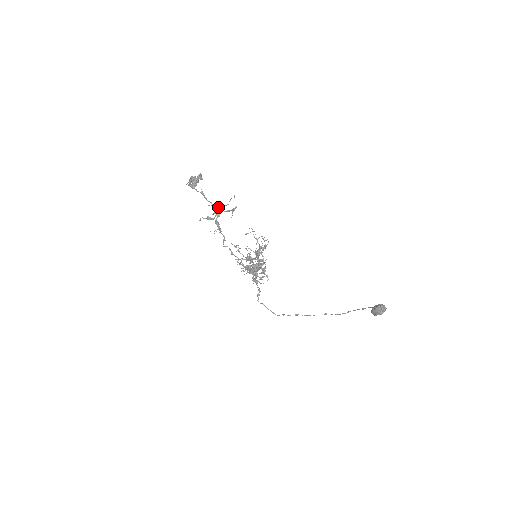
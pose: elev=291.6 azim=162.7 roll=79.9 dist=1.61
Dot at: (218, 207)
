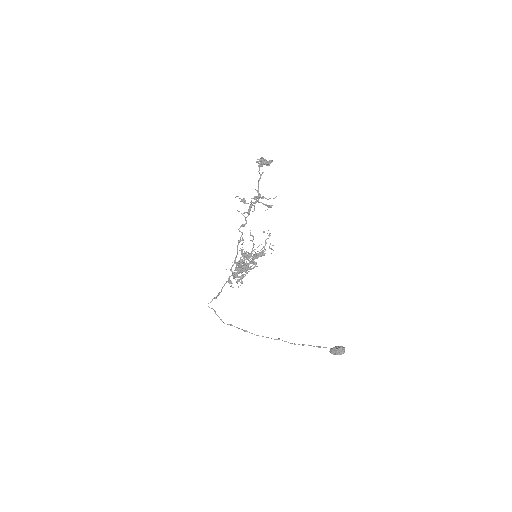
Dot at: occluded
